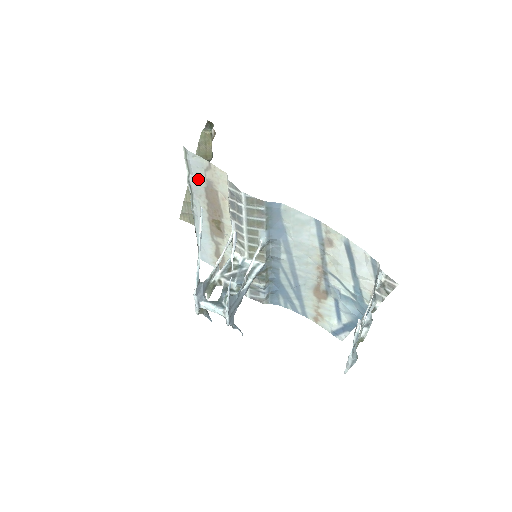
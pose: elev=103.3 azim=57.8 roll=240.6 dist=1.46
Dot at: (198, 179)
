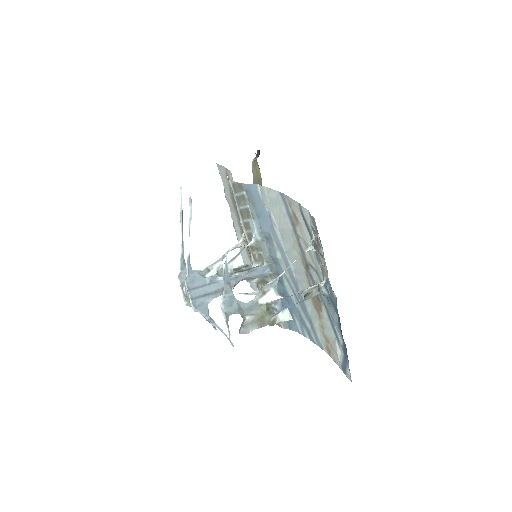
Dot at: (227, 190)
